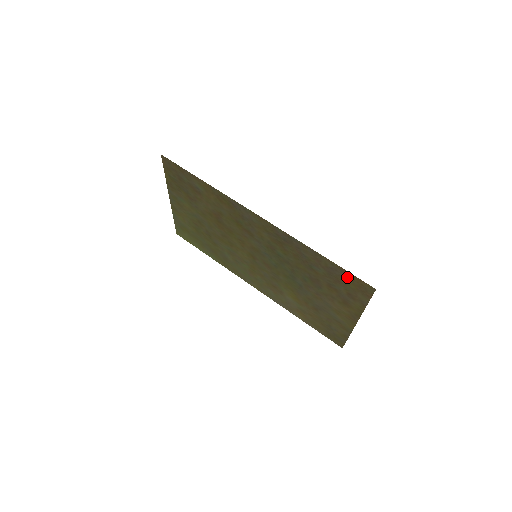
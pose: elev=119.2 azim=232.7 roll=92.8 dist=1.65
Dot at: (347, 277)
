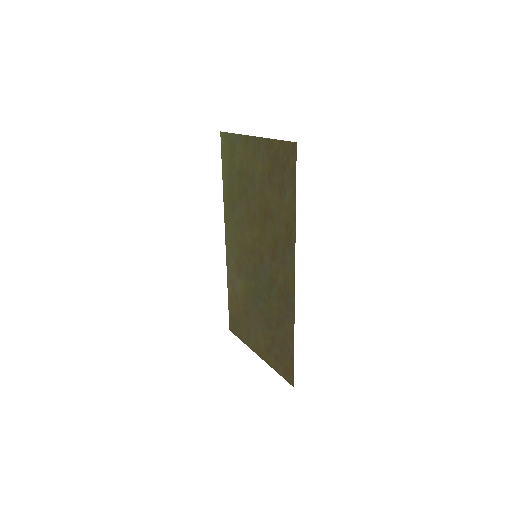
Dot at: (289, 361)
